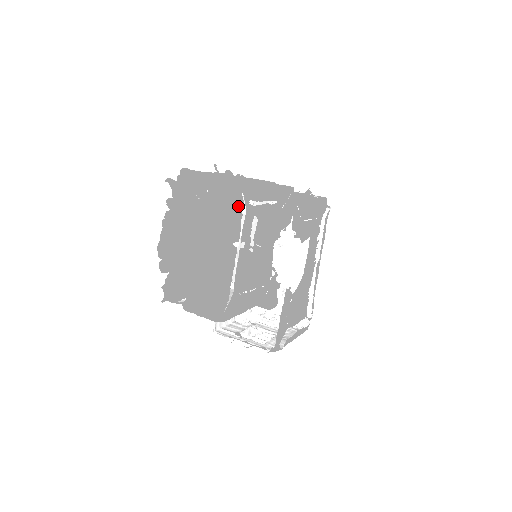
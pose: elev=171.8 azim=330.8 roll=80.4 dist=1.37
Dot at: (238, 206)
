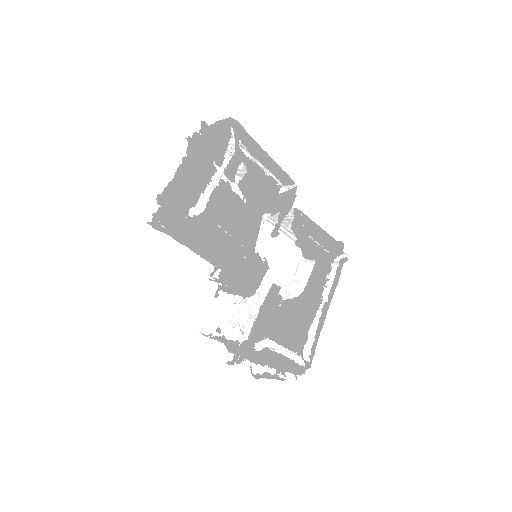
Dot at: (226, 135)
